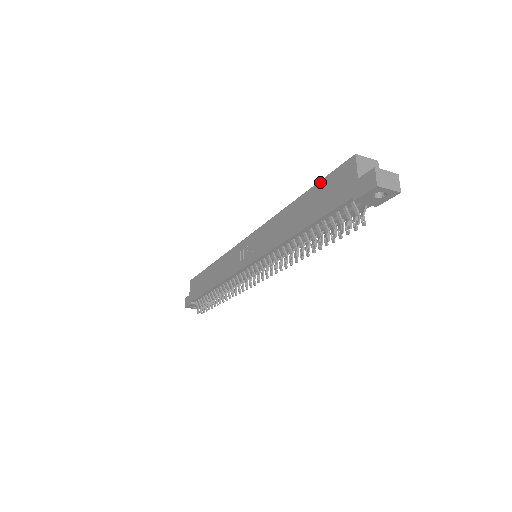
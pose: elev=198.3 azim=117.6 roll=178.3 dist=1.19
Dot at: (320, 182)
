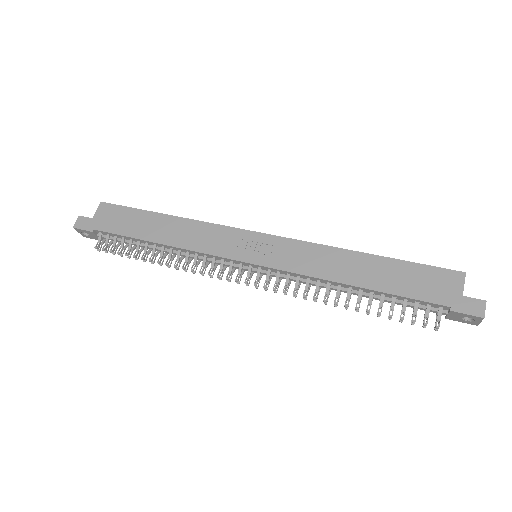
Dot at: (410, 263)
